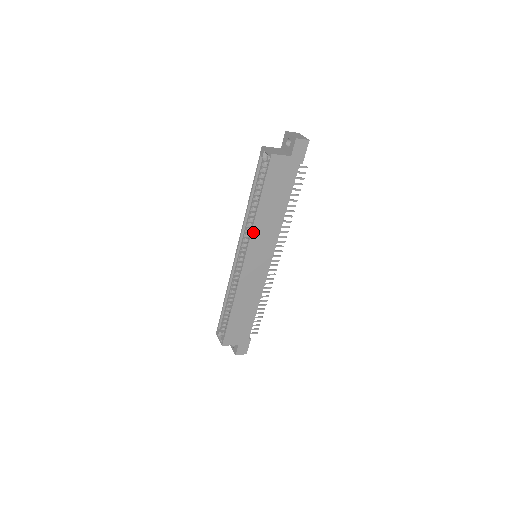
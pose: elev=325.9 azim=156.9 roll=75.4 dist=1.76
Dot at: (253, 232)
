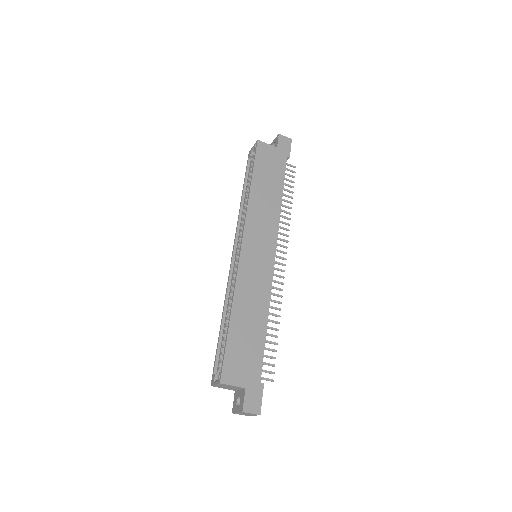
Dot at: (248, 213)
